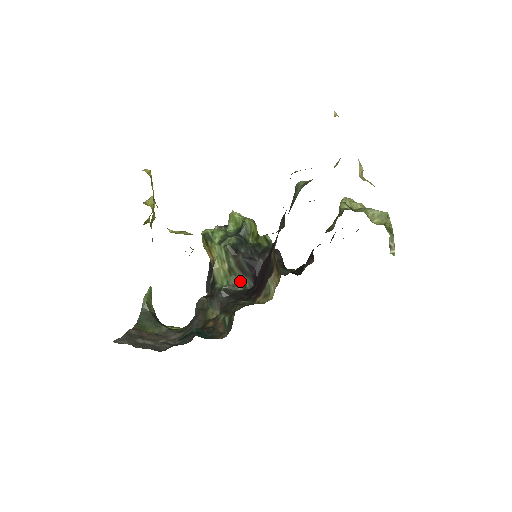
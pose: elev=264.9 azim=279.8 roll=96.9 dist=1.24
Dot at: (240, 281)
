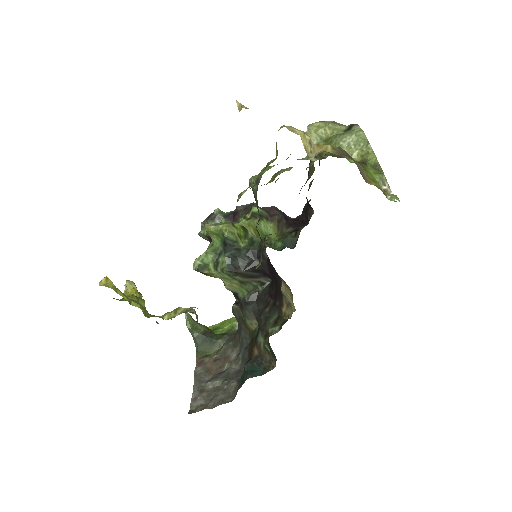
Dot at: (257, 284)
